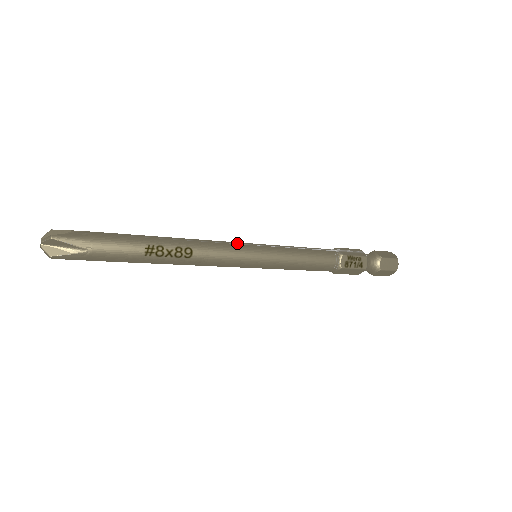
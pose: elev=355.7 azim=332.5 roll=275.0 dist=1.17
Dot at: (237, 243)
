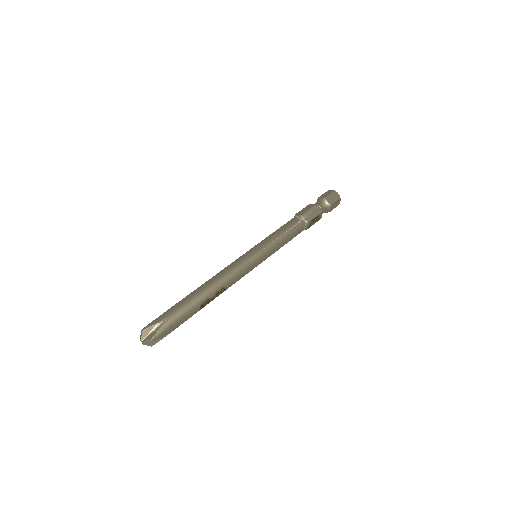
Dot at: (246, 261)
